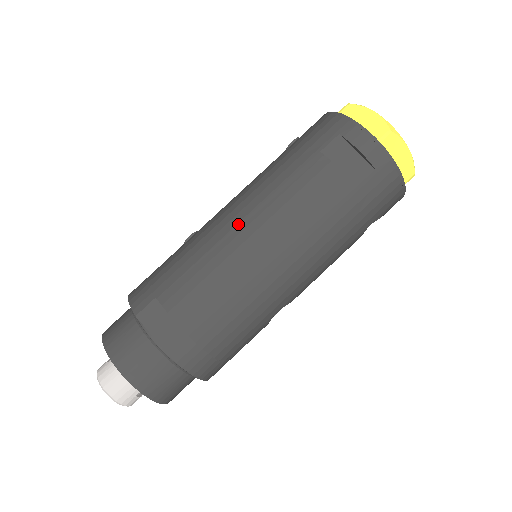
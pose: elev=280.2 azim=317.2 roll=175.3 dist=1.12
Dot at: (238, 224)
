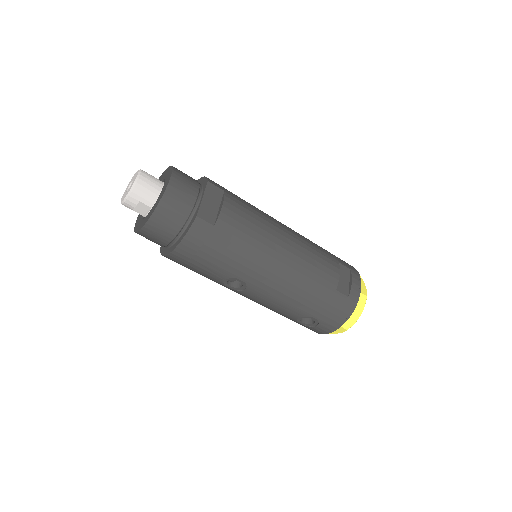
Dot at: (285, 229)
